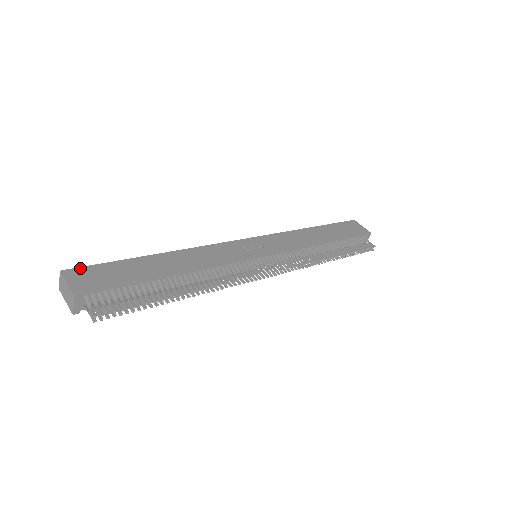
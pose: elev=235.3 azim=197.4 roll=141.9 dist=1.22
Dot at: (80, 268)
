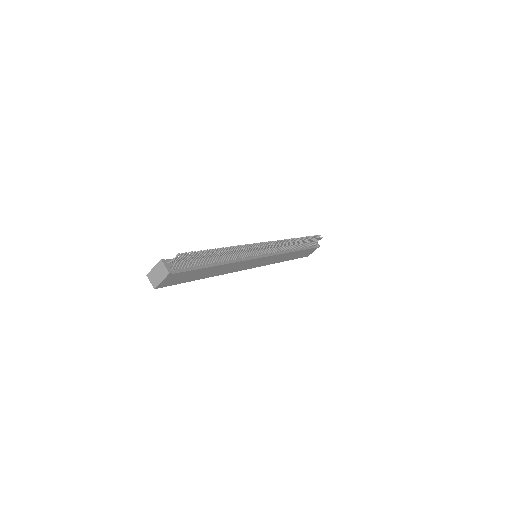
Dot at: occluded
